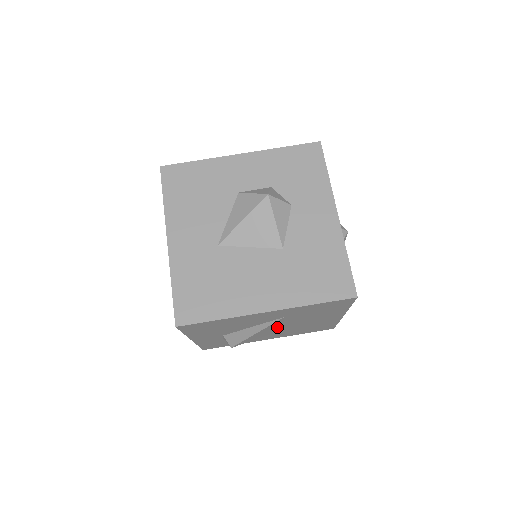
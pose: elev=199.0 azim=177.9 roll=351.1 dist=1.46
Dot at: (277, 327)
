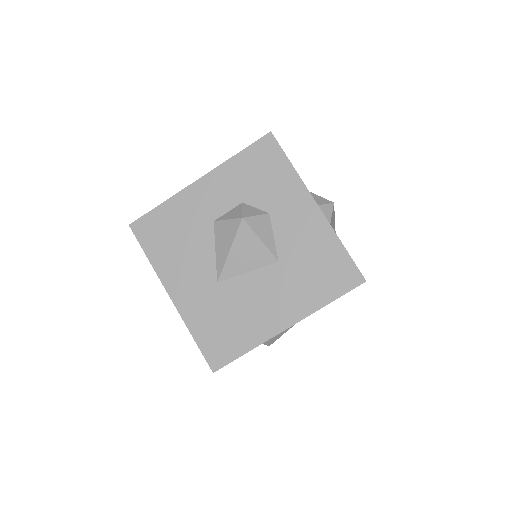
Dot at: occluded
